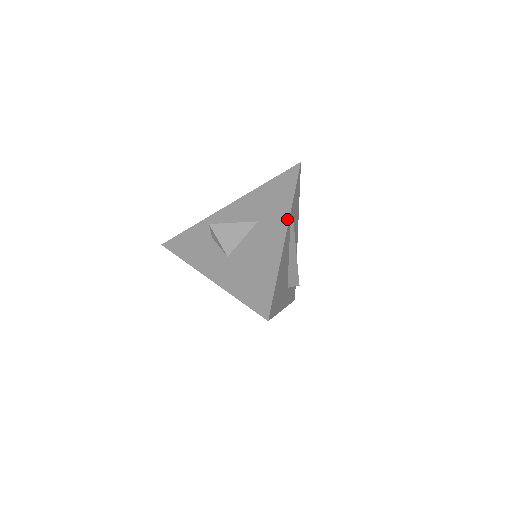
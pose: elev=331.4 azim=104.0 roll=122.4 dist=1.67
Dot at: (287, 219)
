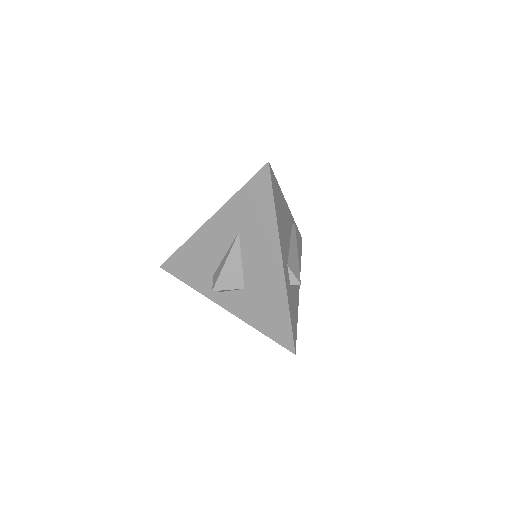
Dot at: occluded
